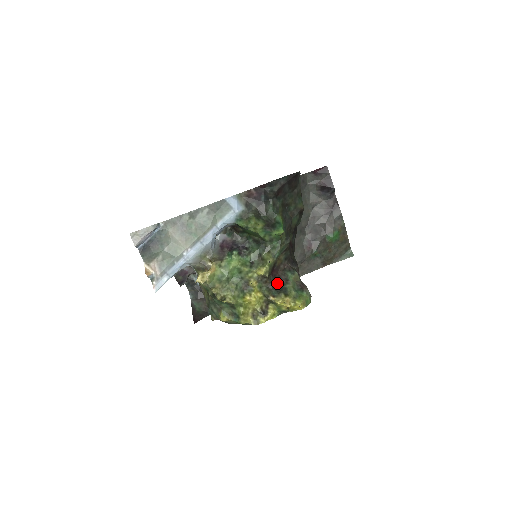
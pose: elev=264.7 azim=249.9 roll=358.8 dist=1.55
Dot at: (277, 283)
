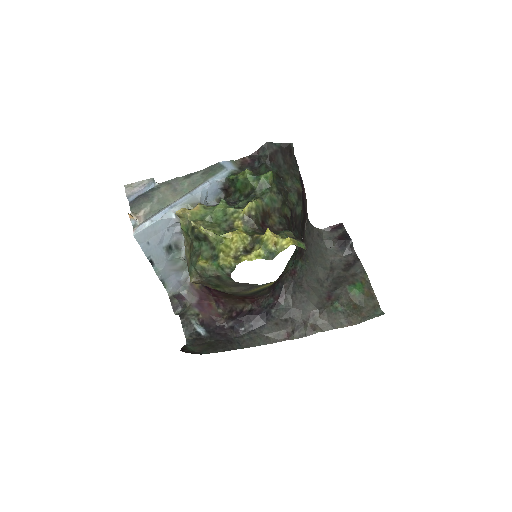
Dot at: occluded
